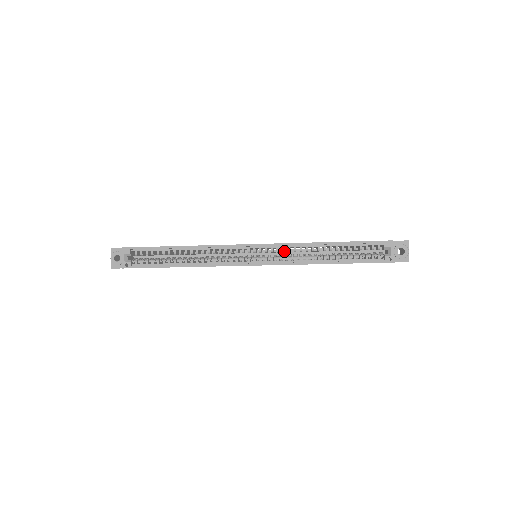
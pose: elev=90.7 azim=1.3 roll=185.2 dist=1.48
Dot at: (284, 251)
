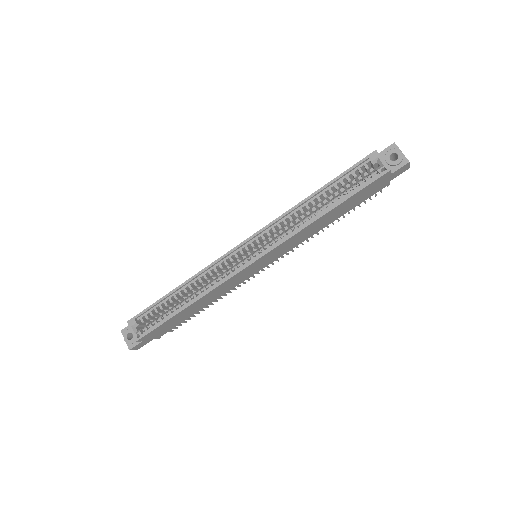
Dot at: (275, 231)
